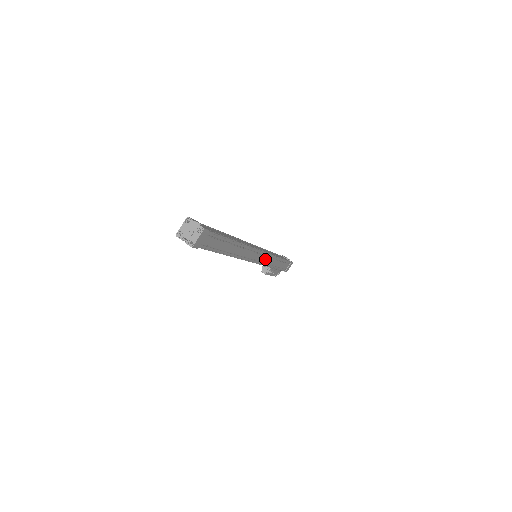
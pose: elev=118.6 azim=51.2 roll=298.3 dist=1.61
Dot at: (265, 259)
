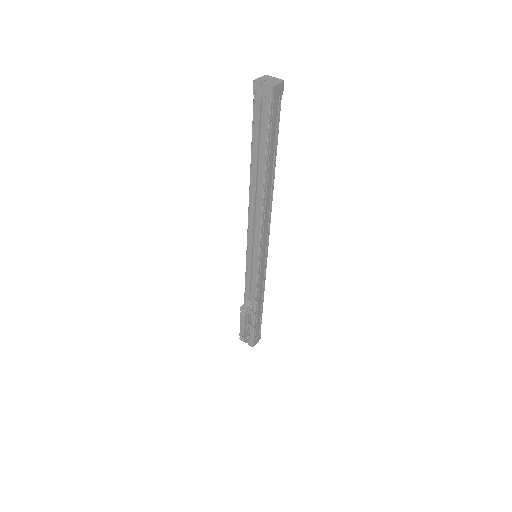
Dot at: (262, 267)
